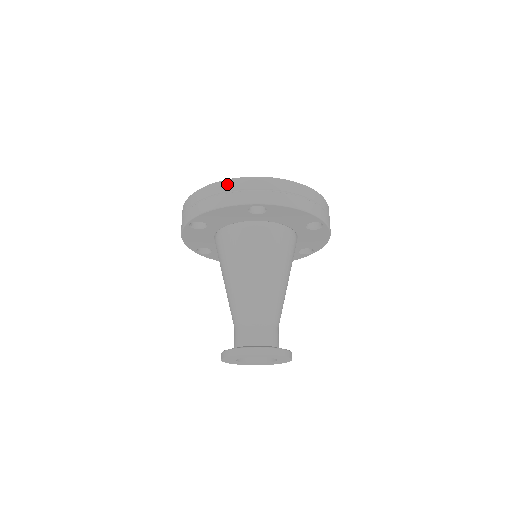
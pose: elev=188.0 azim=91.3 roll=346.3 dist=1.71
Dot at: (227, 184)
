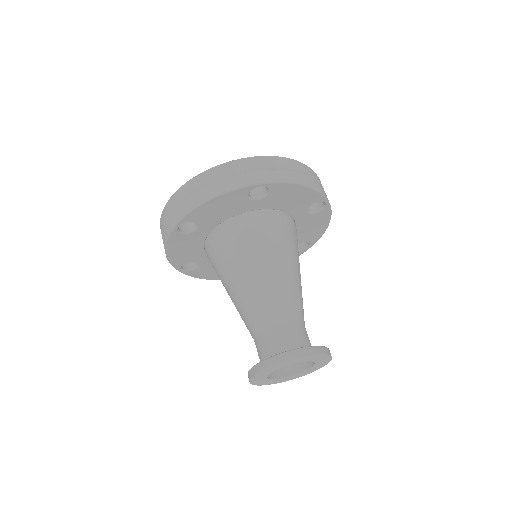
Dot at: (218, 170)
